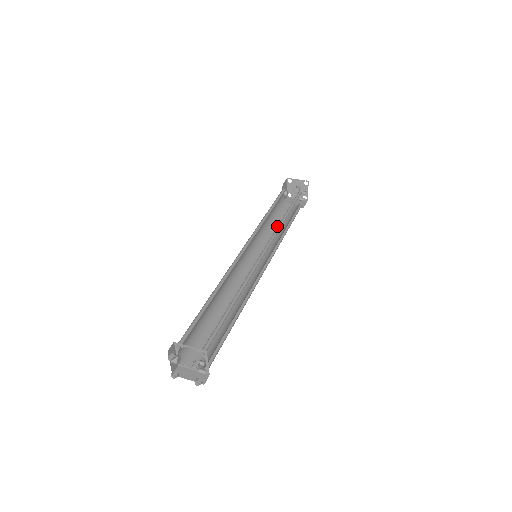
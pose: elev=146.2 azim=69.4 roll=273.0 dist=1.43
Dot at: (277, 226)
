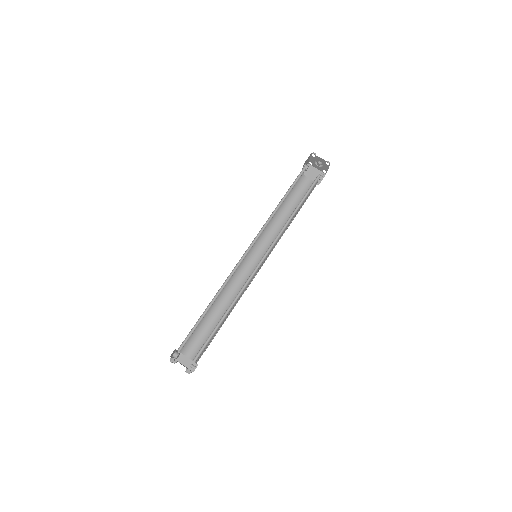
Dot at: (286, 209)
